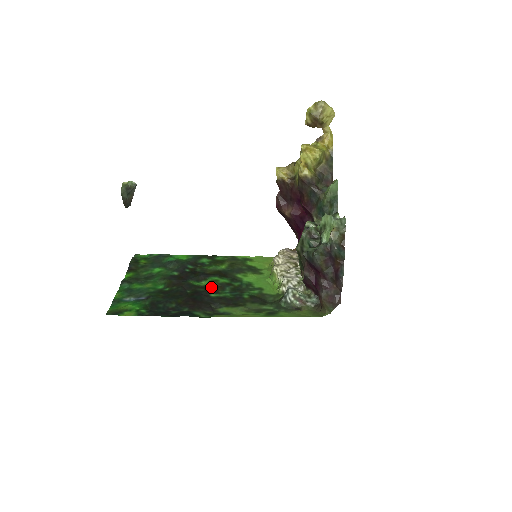
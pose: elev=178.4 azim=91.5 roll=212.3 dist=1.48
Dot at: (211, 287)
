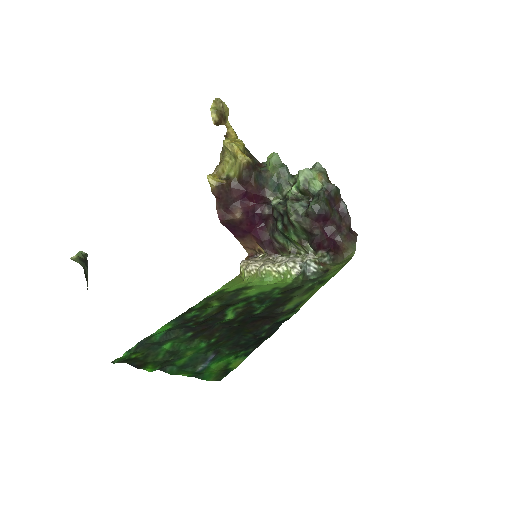
Dot at: (243, 312)
